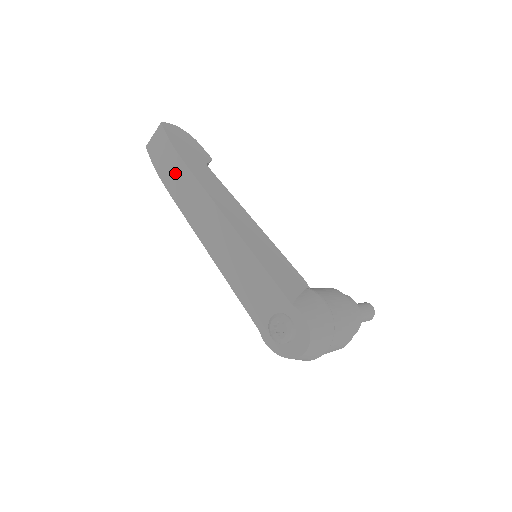
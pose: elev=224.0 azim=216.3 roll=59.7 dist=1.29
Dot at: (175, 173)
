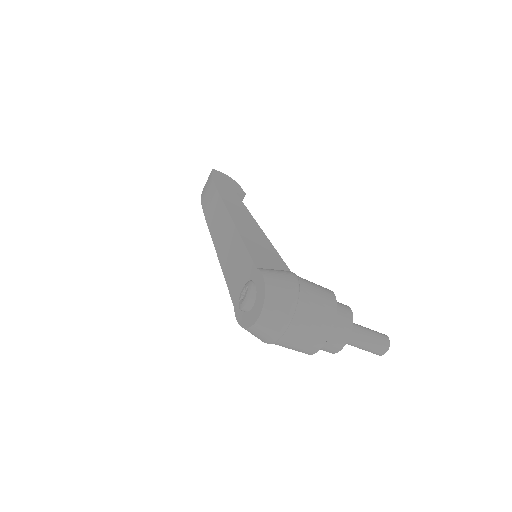
Dot at: (209, 196)
